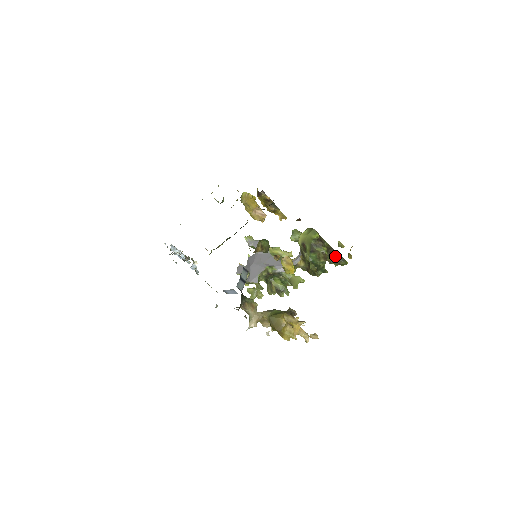
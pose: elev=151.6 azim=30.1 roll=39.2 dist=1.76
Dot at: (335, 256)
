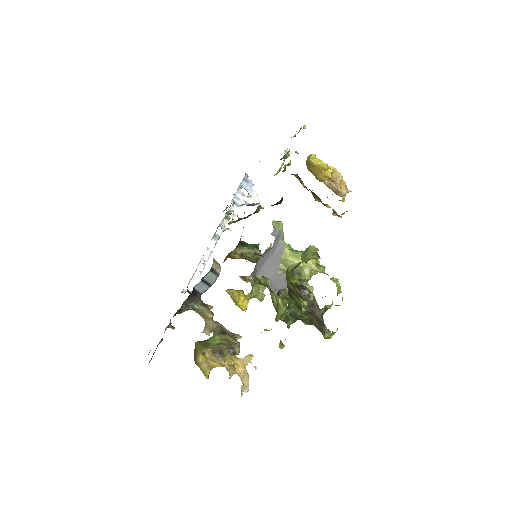
Dot at: (316, 319)
